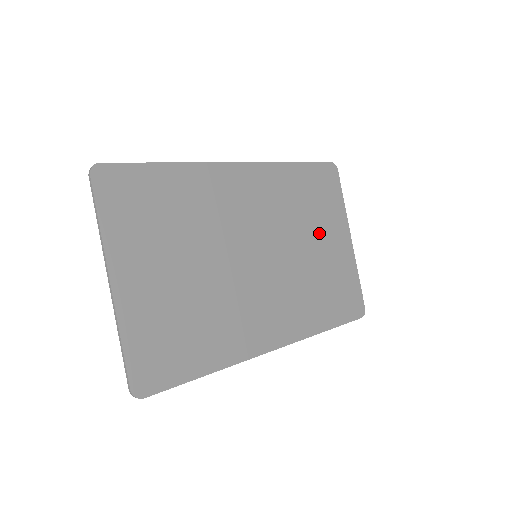
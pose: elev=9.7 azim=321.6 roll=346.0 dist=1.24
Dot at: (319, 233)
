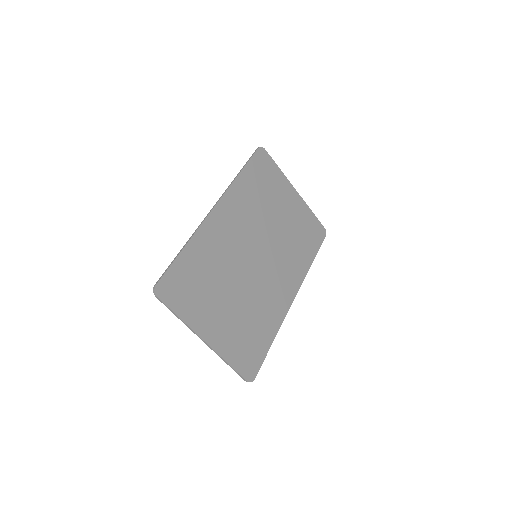
Dot at: (278, 206)
